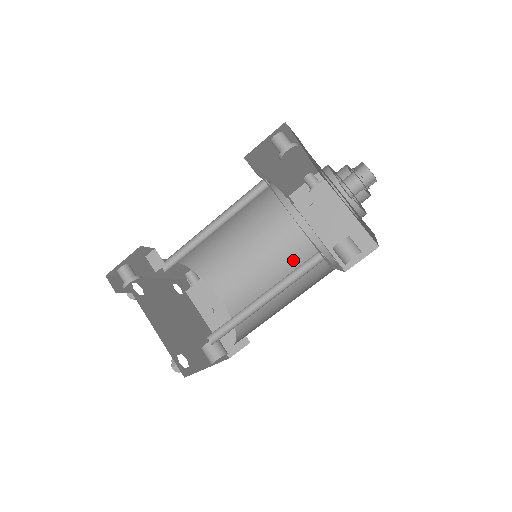
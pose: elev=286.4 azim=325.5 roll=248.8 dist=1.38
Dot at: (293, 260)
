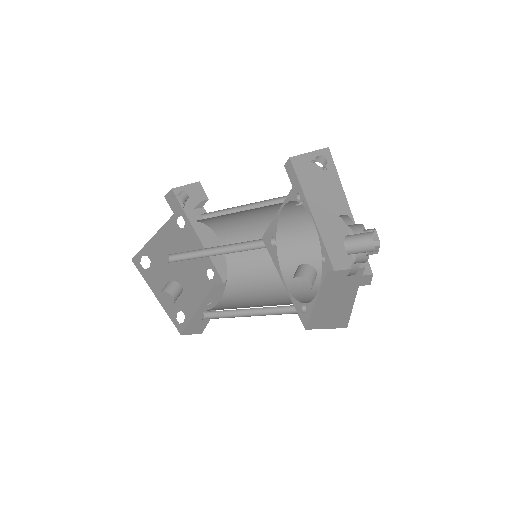
Dot at: (284, 300)
